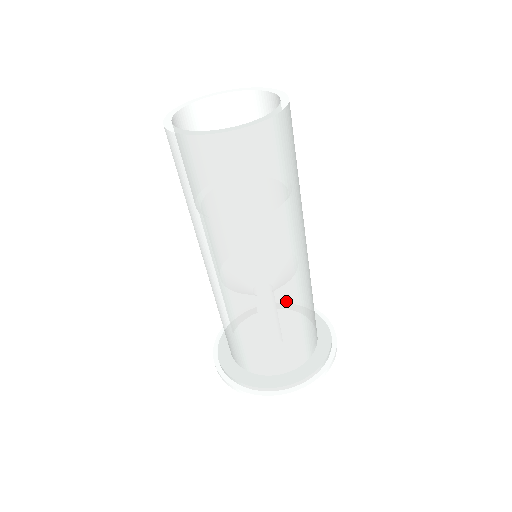
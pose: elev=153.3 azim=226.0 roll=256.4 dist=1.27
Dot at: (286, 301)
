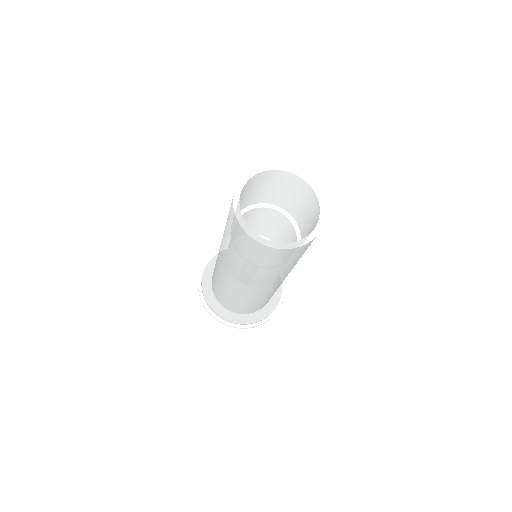
Dot at: (266, 294)
